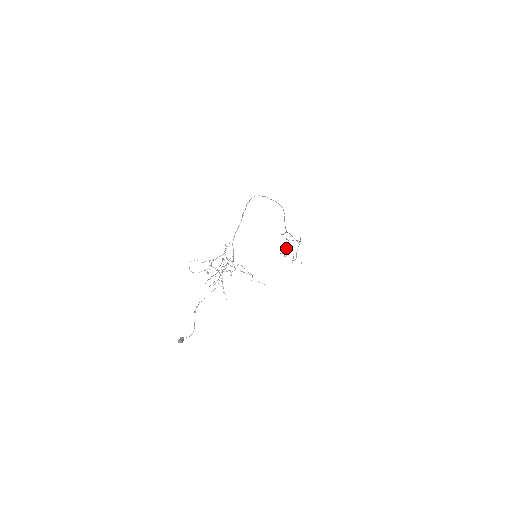
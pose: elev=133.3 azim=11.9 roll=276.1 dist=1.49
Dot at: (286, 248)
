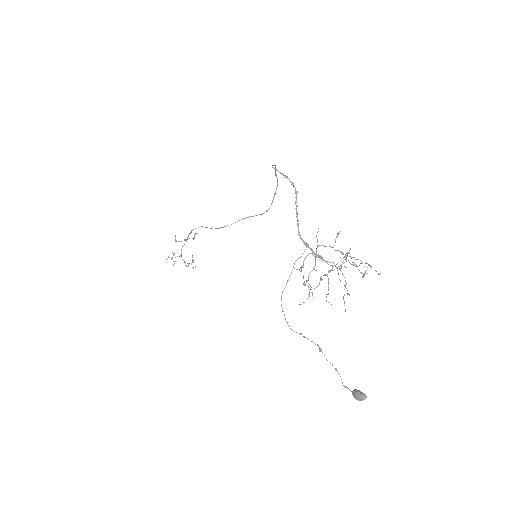
Dot at: (174, 253)
